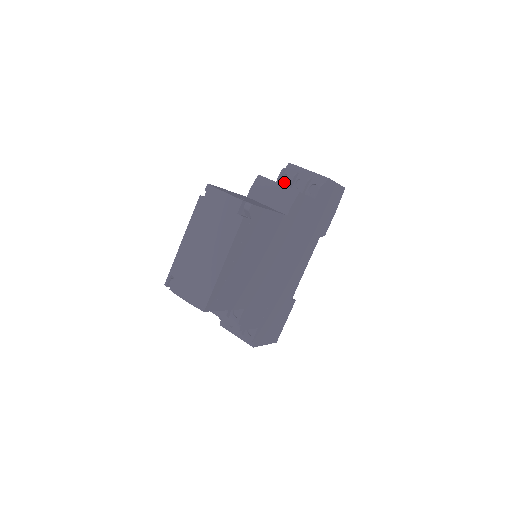
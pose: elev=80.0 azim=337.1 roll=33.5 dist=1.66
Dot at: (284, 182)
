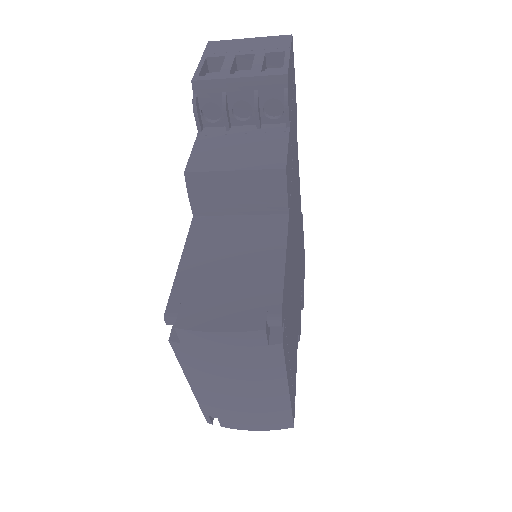
Dot at: (208, 119)
